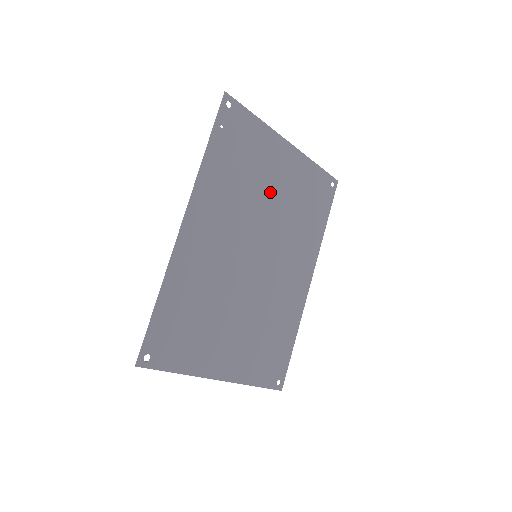
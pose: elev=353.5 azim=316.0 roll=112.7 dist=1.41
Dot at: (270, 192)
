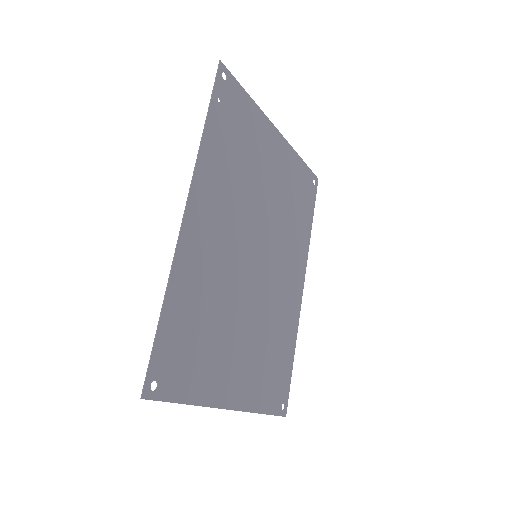
Dot at: (265, 183)
